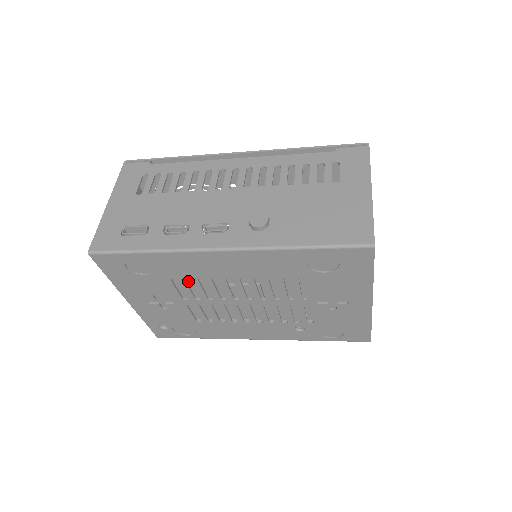
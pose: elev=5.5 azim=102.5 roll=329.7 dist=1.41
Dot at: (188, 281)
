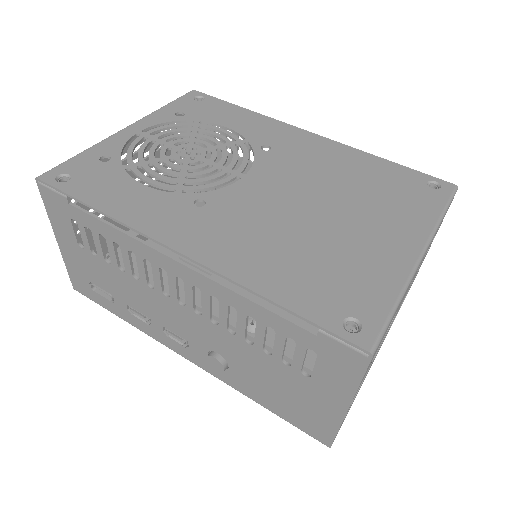
Dot at: occluded
